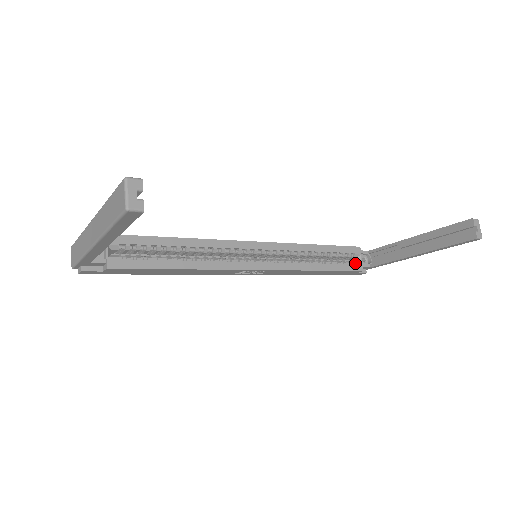
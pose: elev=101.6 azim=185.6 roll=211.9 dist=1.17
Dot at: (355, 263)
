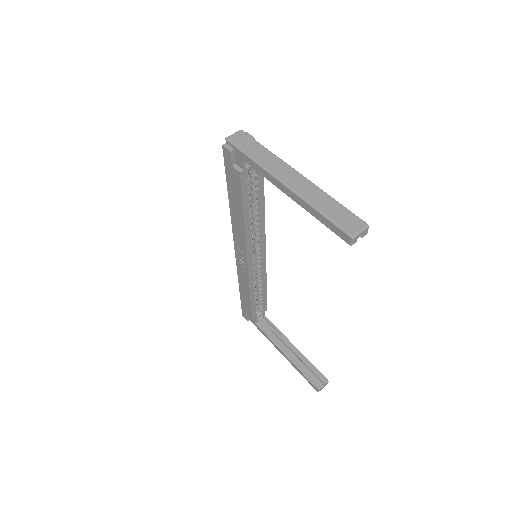
Dot at: occluded
